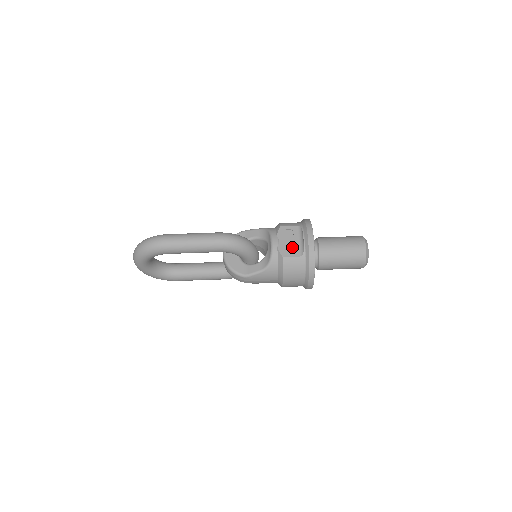
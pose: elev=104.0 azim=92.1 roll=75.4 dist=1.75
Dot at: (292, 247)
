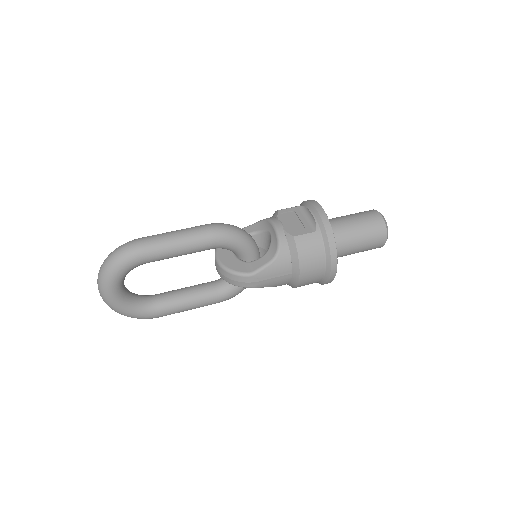
Dot at: (300, 226)
